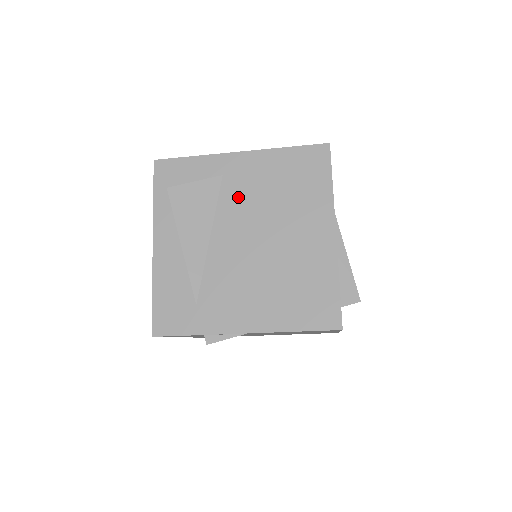
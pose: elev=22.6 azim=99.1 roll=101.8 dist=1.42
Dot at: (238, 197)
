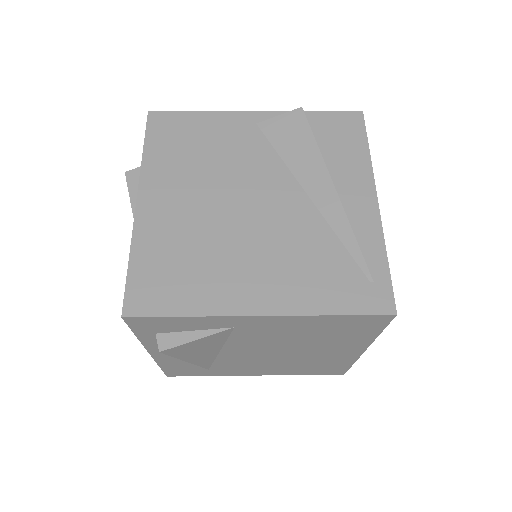
Dot at: (255, 338)
